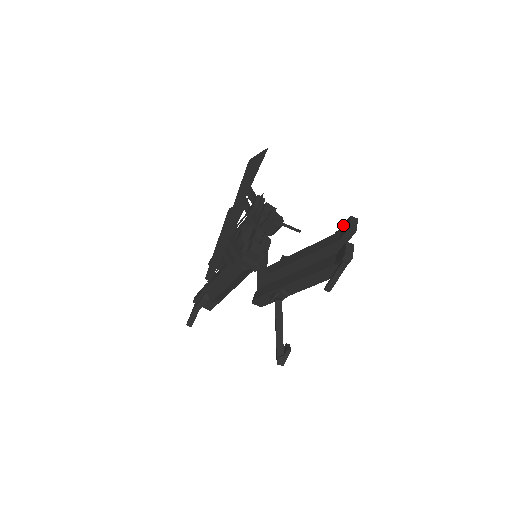
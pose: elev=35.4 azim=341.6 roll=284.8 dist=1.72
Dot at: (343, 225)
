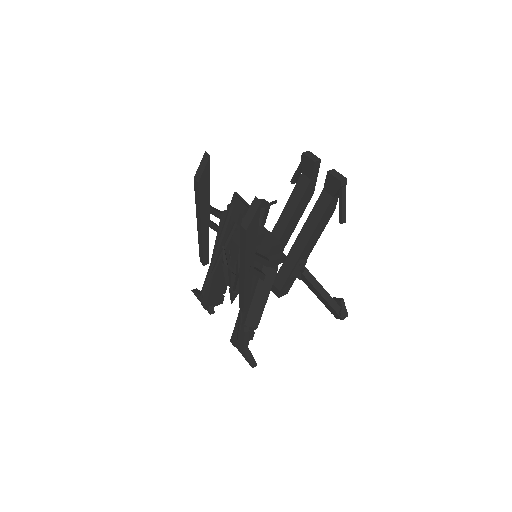
Dot at: (297, 168)
